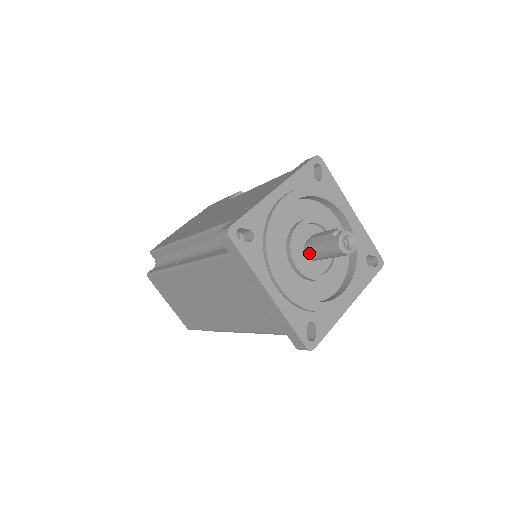
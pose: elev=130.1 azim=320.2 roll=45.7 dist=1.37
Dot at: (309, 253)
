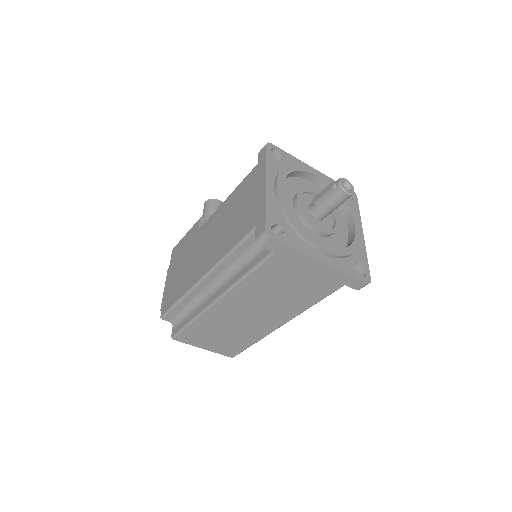
Dot at: (319, 215)
